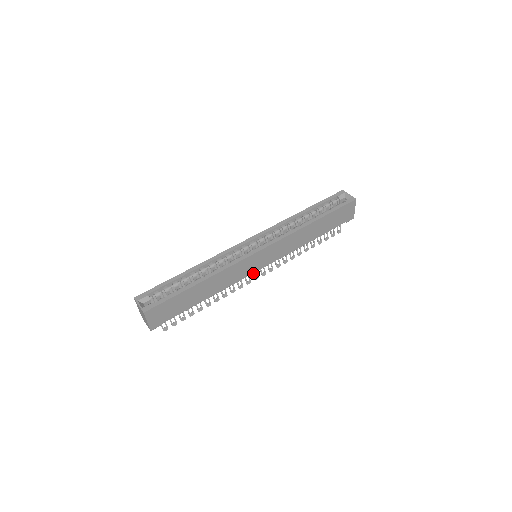
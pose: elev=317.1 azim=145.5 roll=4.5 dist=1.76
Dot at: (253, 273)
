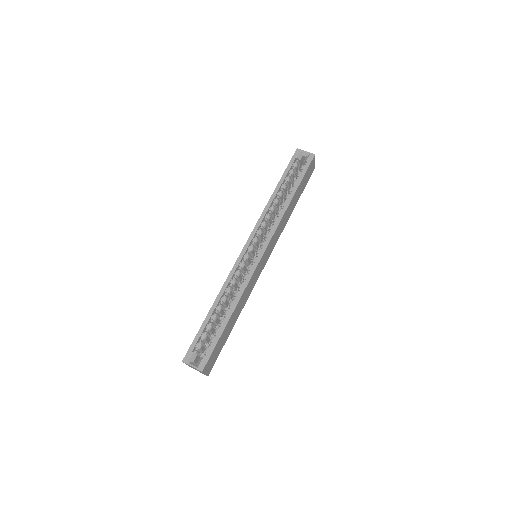
Dot at: occluded
